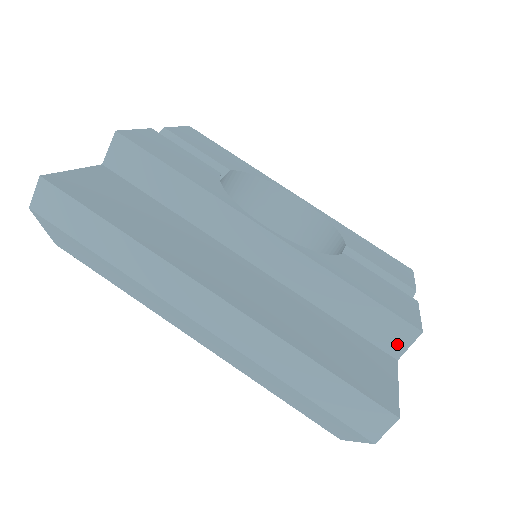
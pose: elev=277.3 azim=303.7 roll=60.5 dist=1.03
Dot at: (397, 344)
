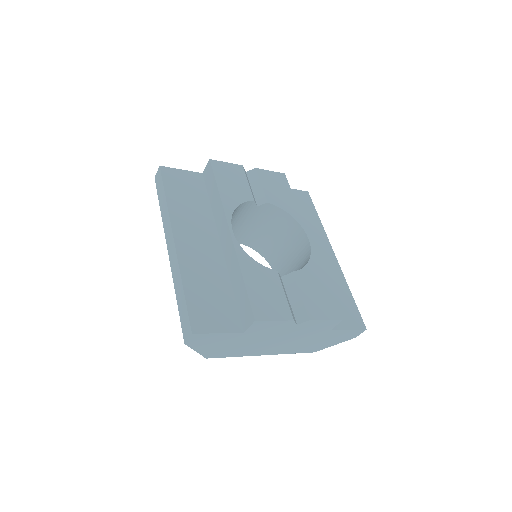
Dot at: (246, 322)
